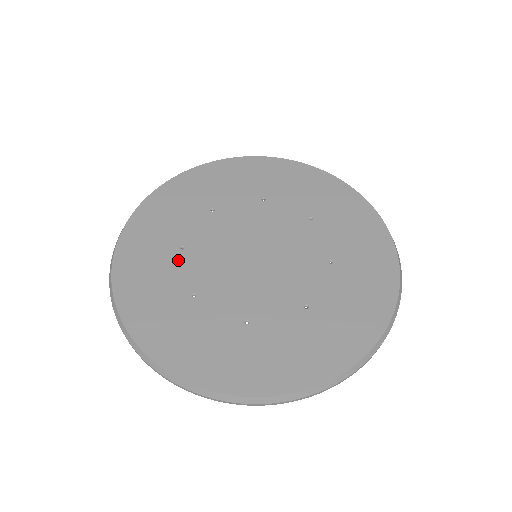
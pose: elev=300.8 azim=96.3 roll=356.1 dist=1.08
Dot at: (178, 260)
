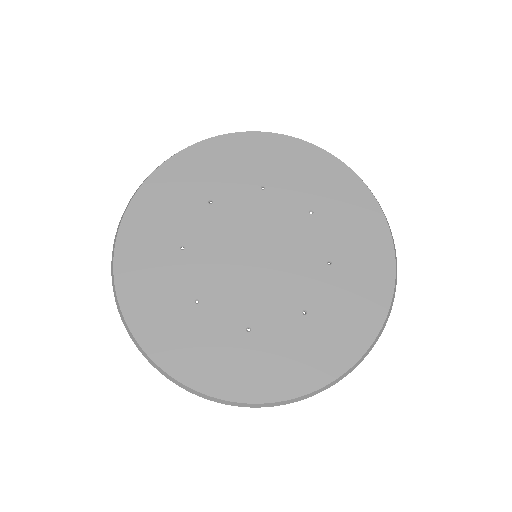
Dot at: (206, 315)
